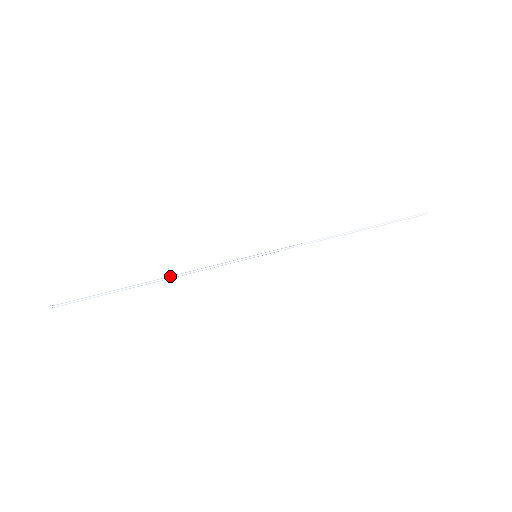
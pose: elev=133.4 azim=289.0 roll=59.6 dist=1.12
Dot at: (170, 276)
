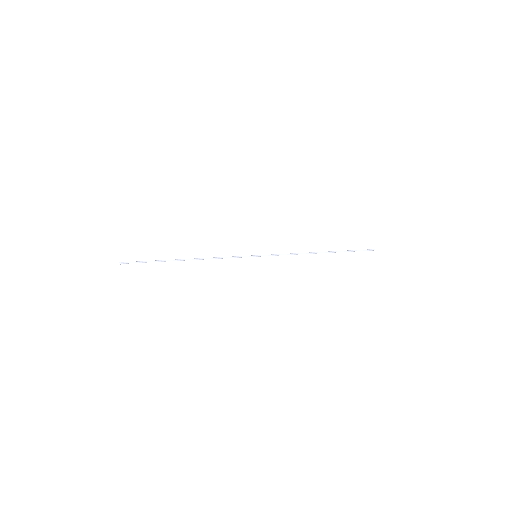
Dot at: (198, 259)
